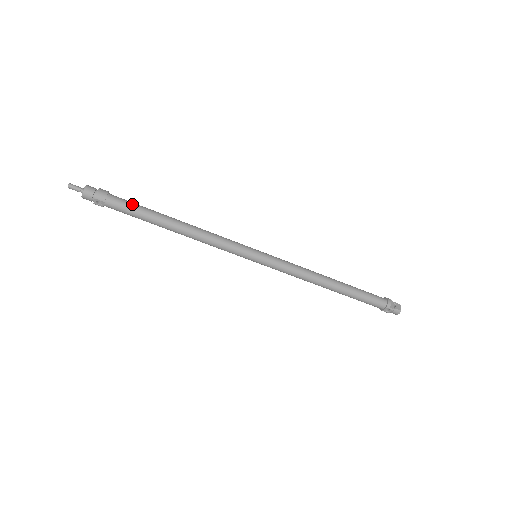
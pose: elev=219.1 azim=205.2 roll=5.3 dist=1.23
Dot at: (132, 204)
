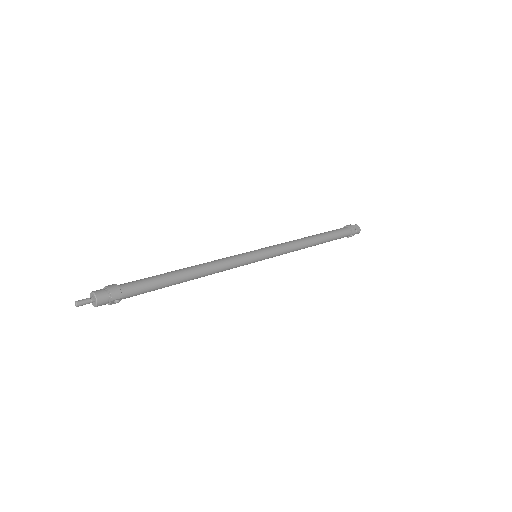
Dot at: (145, 282)
